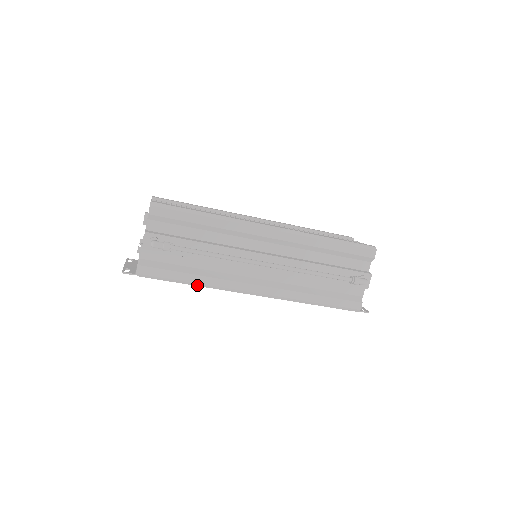
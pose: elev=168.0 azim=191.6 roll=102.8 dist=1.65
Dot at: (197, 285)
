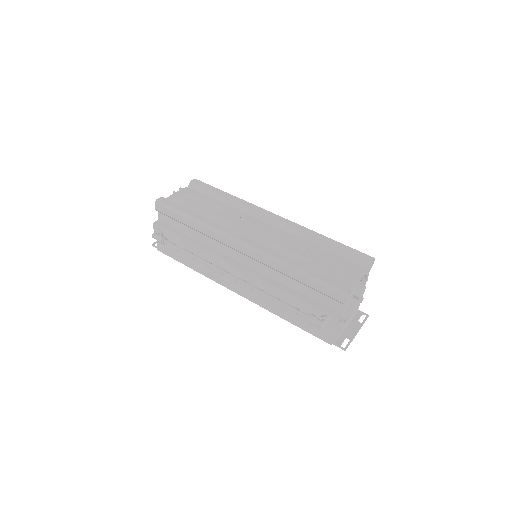
Dot at: (196, 271)
